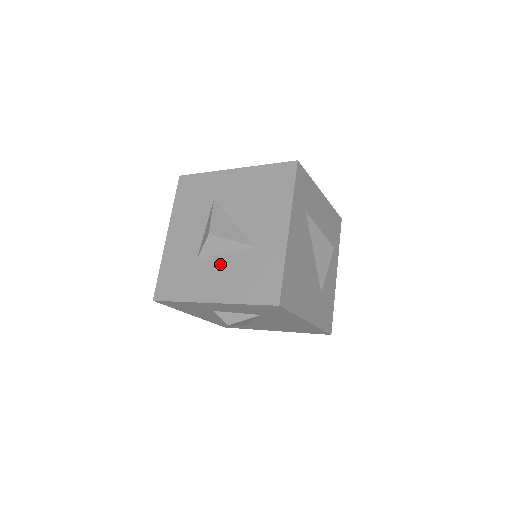
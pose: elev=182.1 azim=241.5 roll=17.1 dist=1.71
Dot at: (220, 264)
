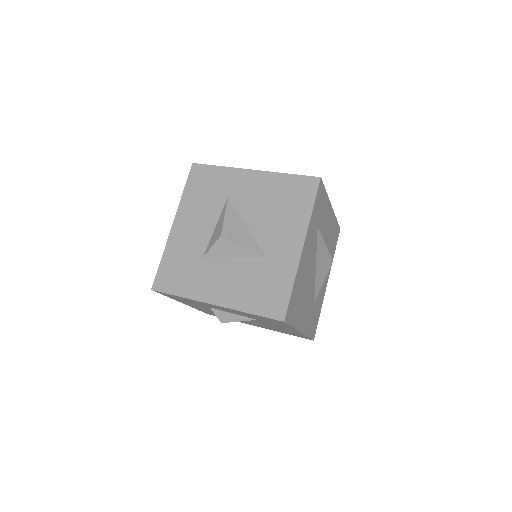
Dot at: (227, 267)
